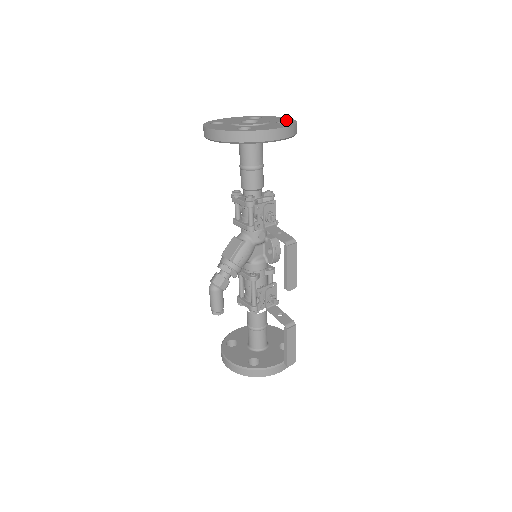
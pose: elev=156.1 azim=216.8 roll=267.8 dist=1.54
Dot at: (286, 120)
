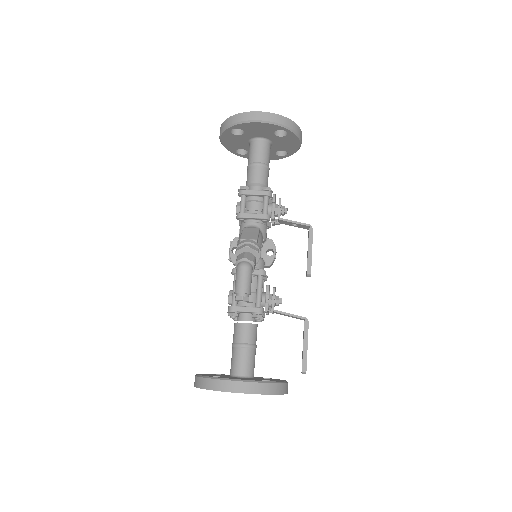
Dot at: occluded
